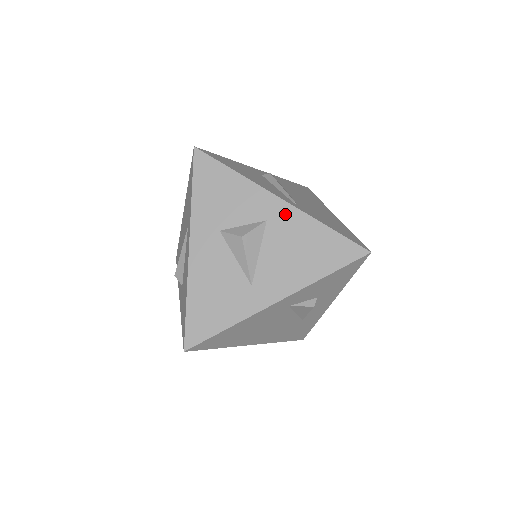
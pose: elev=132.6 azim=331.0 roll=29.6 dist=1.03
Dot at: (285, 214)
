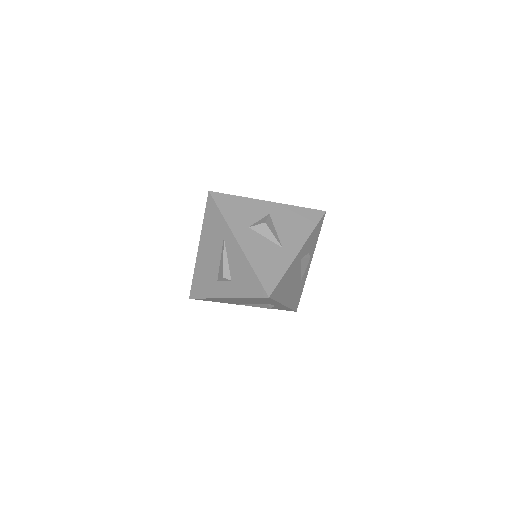
Dot at: (276, 208)
